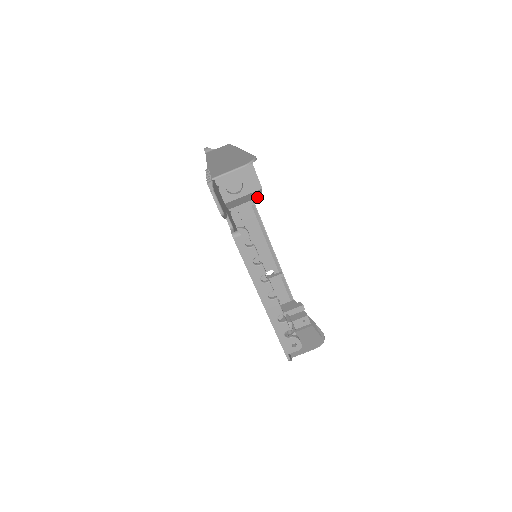
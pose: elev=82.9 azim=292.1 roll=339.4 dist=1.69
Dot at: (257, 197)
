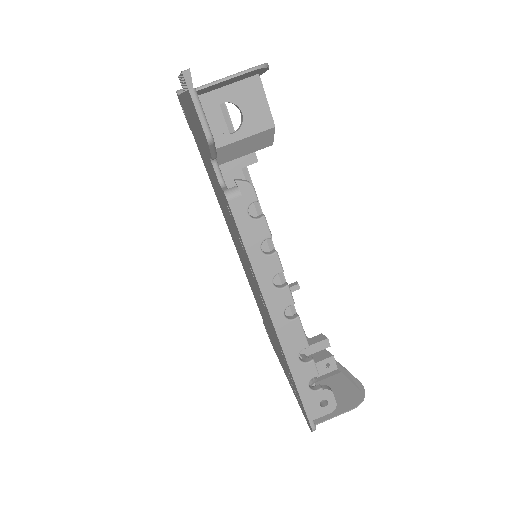
Dot at: (264, 147)
